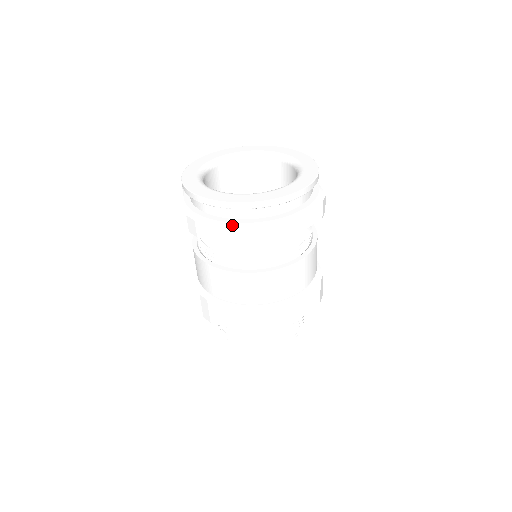
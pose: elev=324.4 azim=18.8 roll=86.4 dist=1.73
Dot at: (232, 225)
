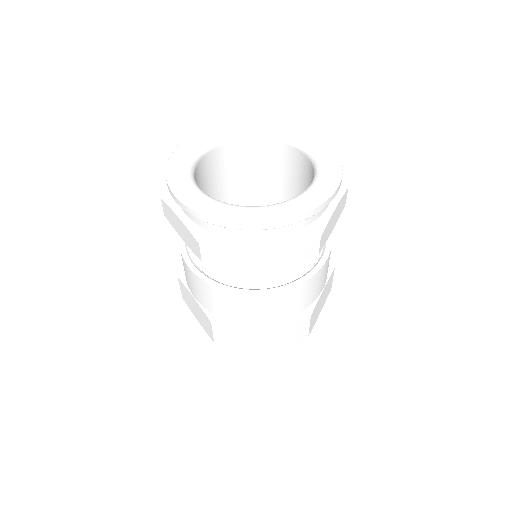
Dot at: (182, 224)
